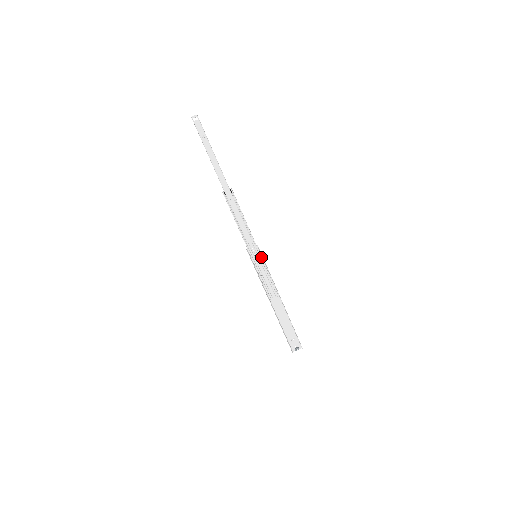
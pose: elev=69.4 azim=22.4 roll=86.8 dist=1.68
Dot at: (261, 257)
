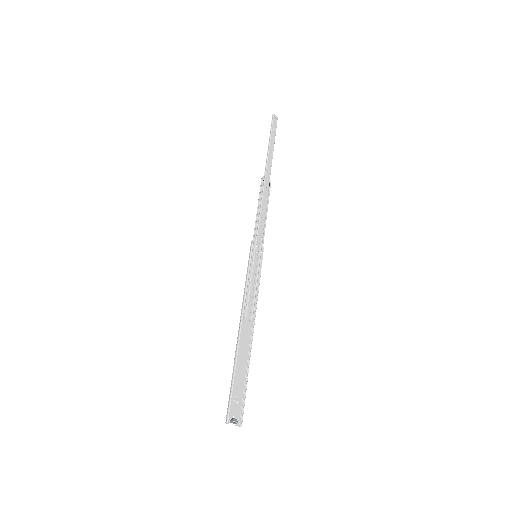
Dot at: (261, 261)
